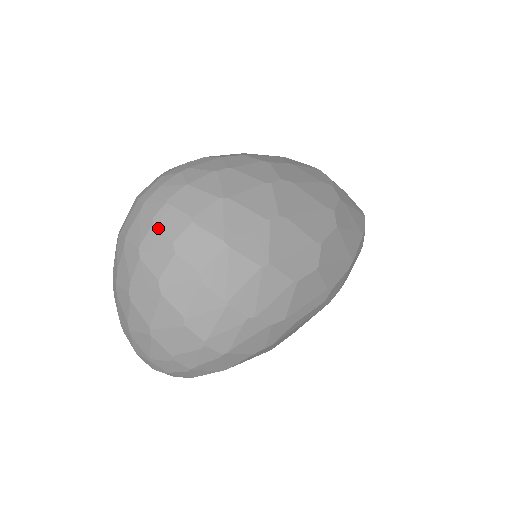
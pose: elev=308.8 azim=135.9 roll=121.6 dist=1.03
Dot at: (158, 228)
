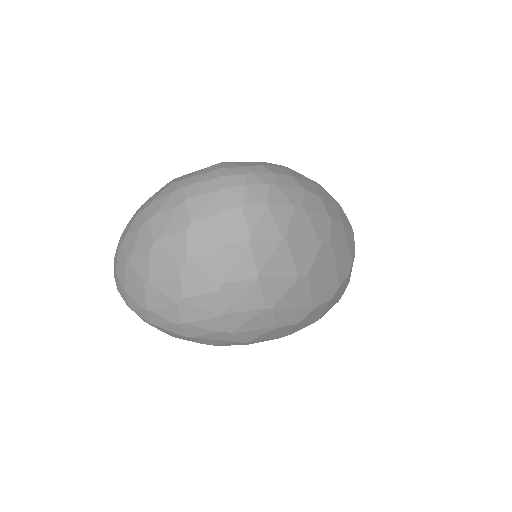
Dot at: (220, 222)
